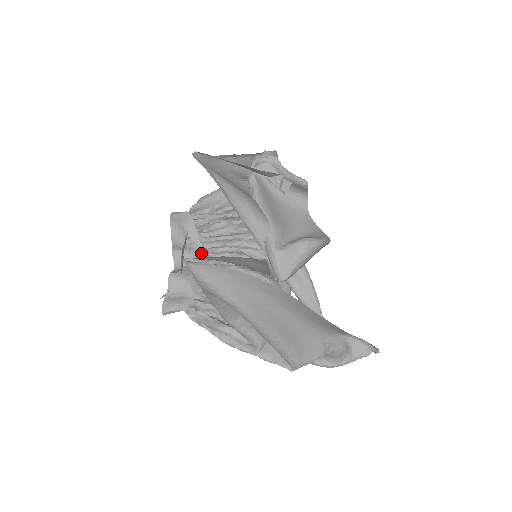
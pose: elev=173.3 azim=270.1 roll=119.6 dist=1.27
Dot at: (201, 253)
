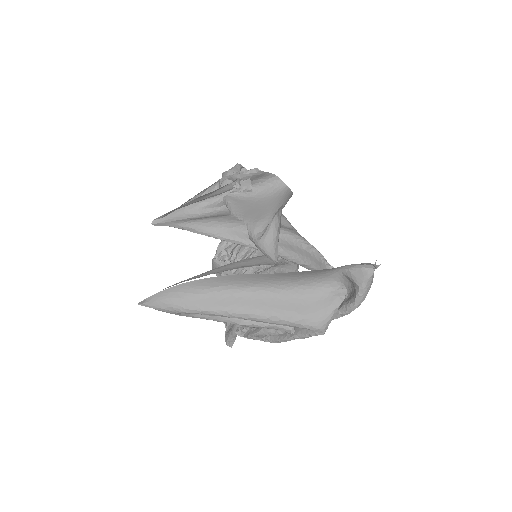
Dot at: occluded
